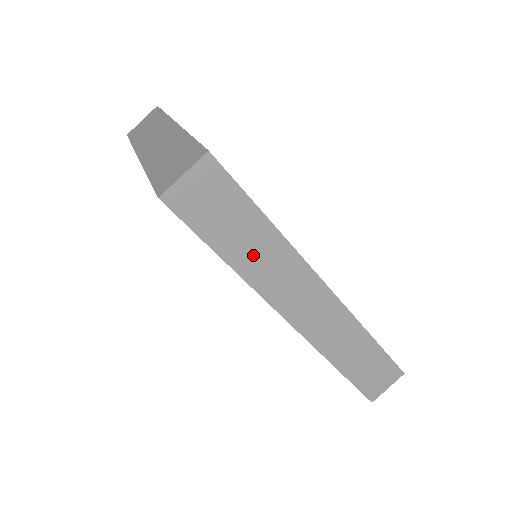
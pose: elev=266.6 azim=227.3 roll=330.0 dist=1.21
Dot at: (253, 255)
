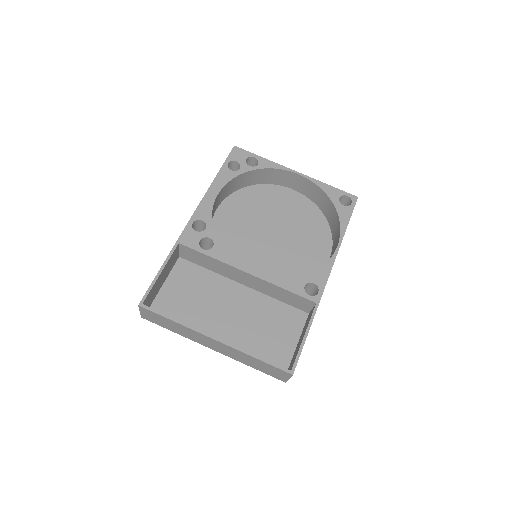
Dot at: occluded
